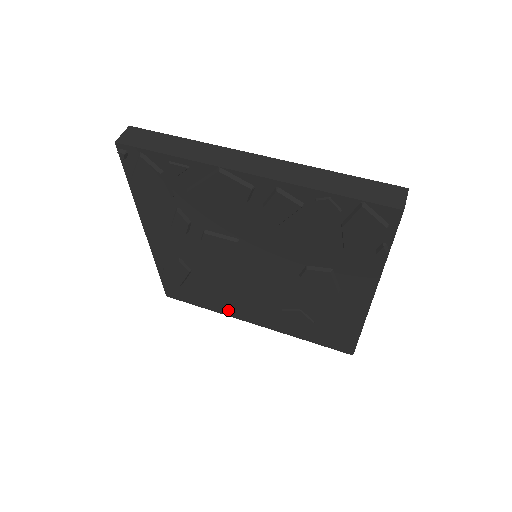
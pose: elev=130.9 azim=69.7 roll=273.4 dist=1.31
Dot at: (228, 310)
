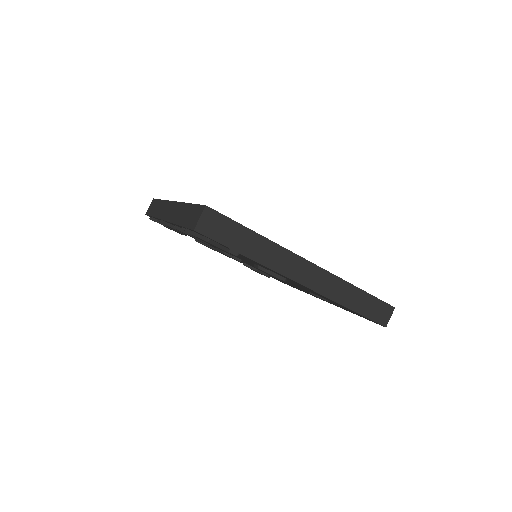
Dot at: occluded
